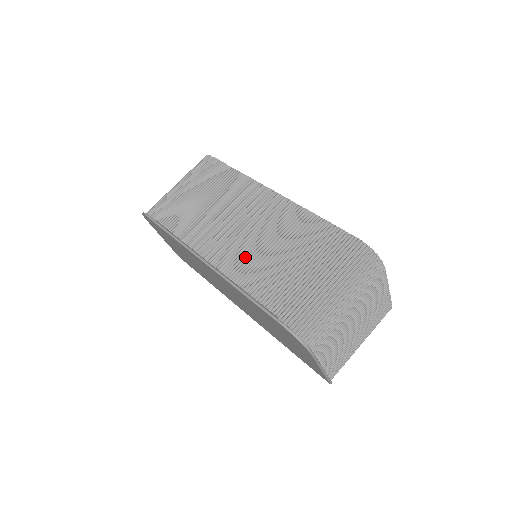
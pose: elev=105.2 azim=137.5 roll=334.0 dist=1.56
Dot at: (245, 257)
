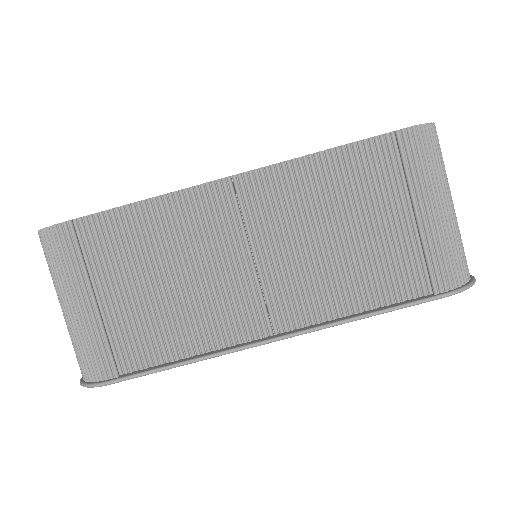
Dot at: (313, 283)
